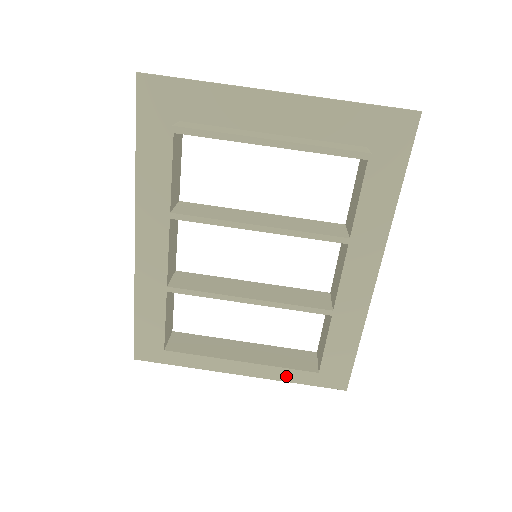
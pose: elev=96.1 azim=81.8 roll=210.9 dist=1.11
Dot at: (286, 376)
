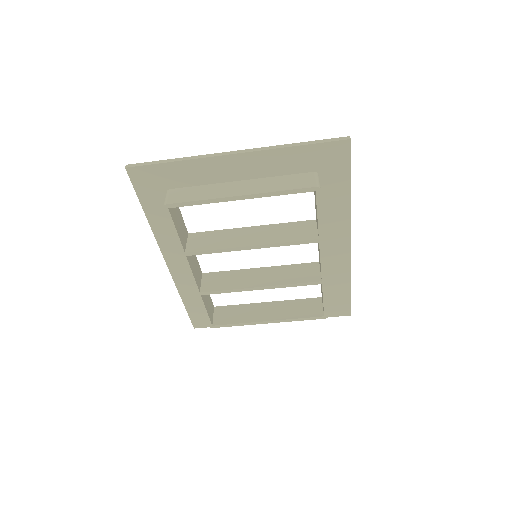
Dot at: occluded
